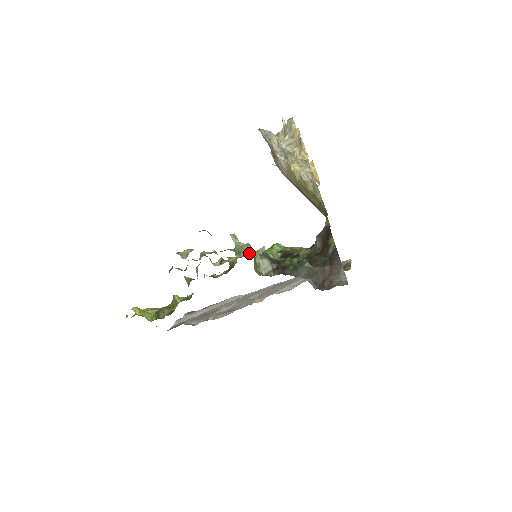
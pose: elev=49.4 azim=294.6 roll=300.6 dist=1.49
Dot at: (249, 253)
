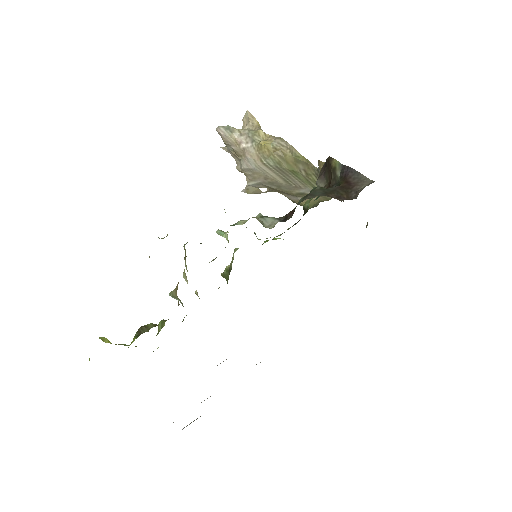
Dot at: (245, 220)
